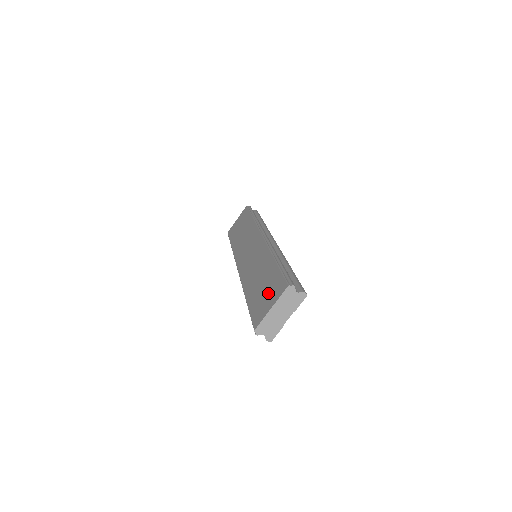
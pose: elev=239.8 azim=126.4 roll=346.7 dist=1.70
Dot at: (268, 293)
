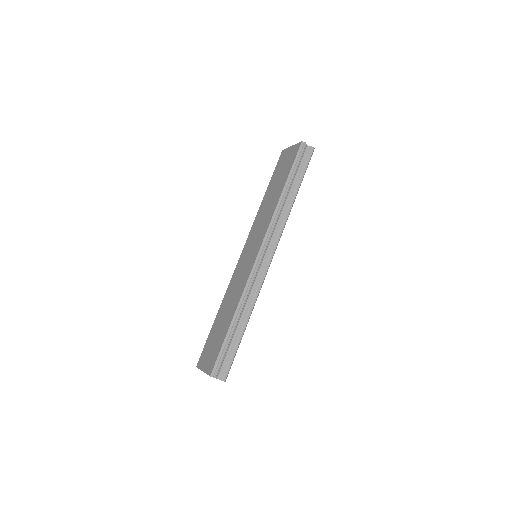
Dot at: (211, 351)
